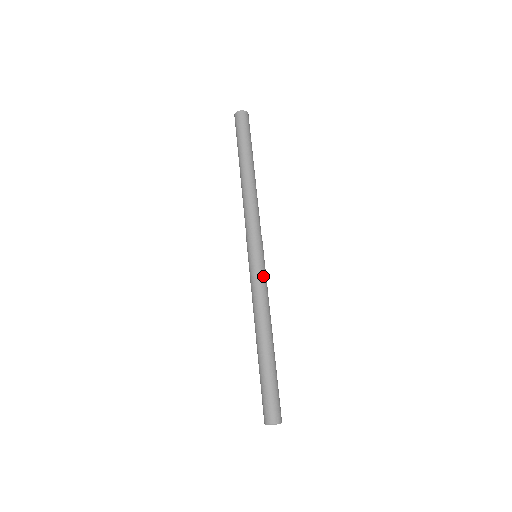
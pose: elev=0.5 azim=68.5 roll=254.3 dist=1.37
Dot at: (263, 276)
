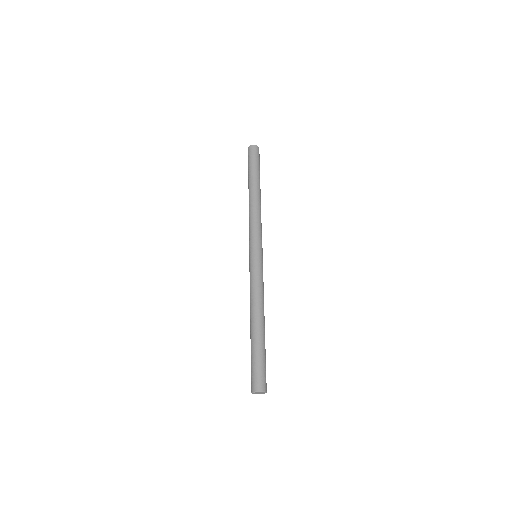
Dot at: (257, 271)
